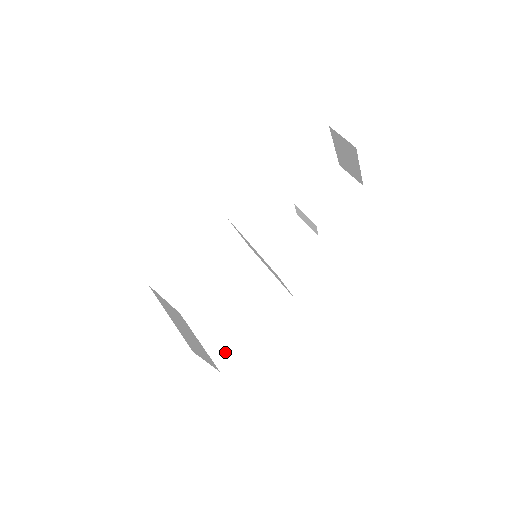
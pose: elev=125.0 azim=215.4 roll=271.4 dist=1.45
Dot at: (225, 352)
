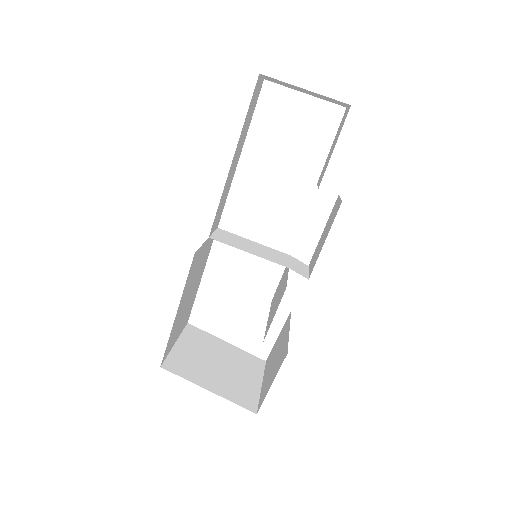
Dot at: (266, 389)
